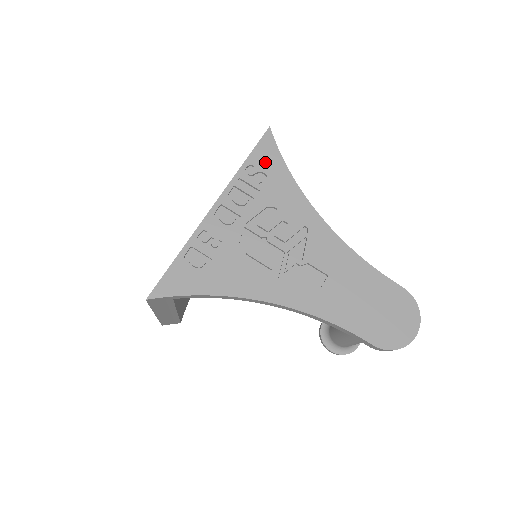
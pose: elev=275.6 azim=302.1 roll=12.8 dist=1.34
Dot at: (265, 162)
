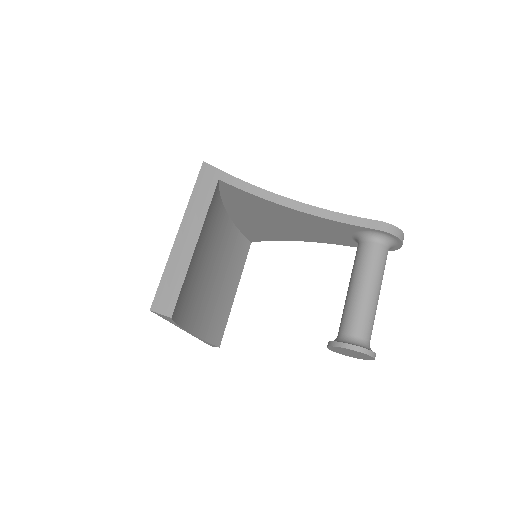
Dot at: occluded
